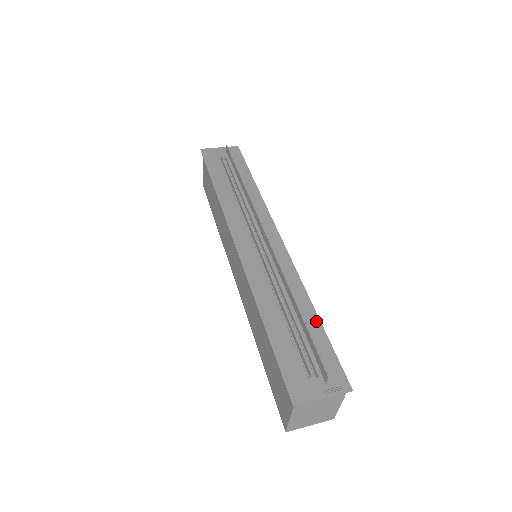
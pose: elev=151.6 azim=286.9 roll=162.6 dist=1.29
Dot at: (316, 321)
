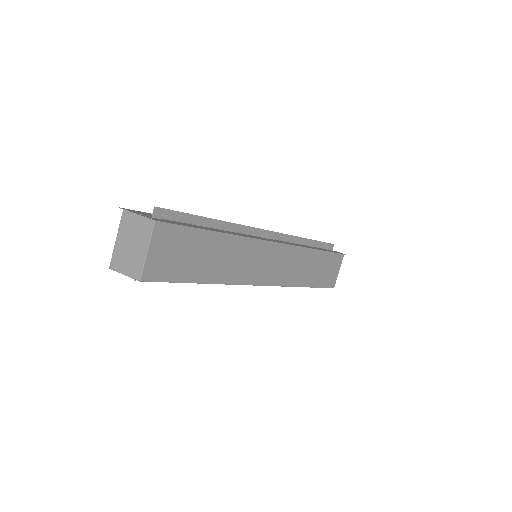
Dot at: (210, 230)
